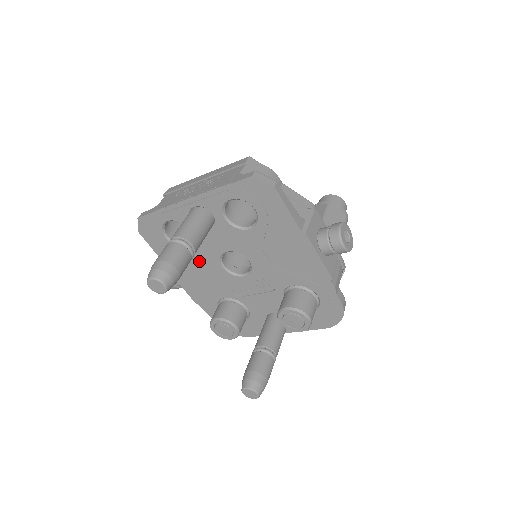
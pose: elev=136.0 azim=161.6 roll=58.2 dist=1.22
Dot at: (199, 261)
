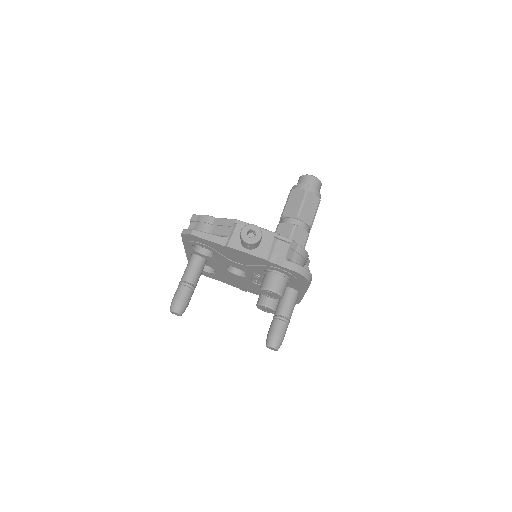
Dot at: (228, 276)
